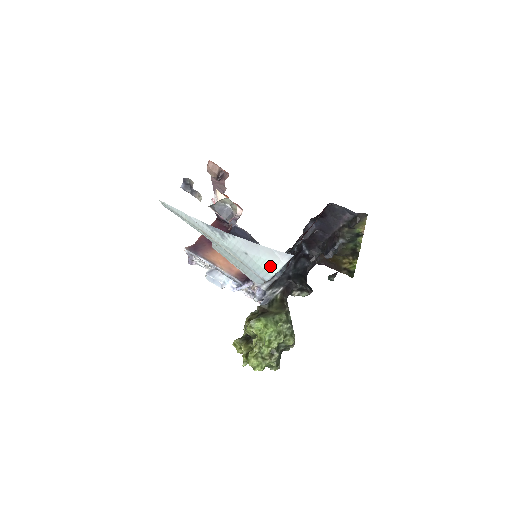
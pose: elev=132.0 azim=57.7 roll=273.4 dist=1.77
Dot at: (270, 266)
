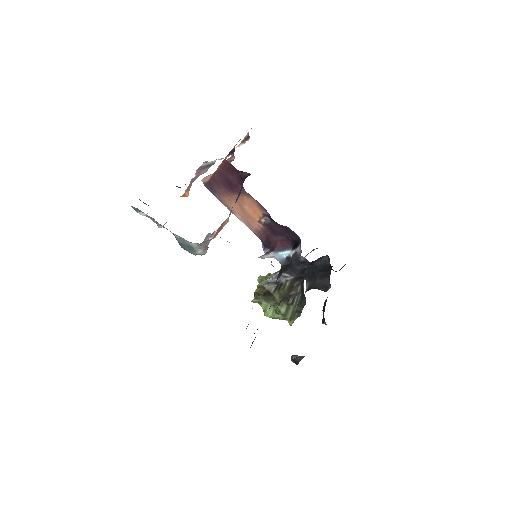
Dot at: occluded
